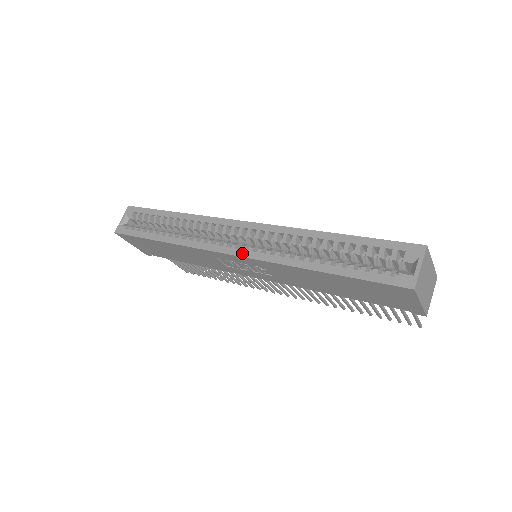
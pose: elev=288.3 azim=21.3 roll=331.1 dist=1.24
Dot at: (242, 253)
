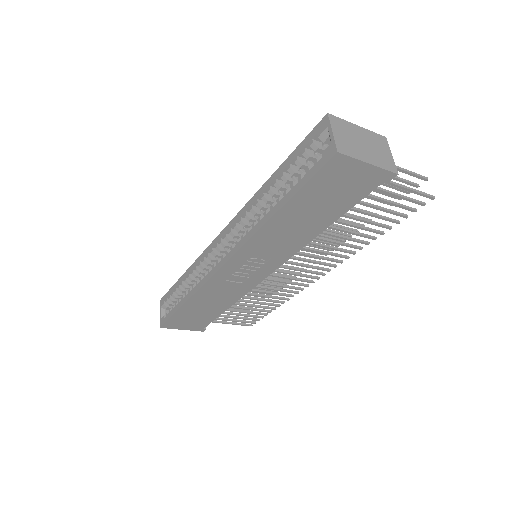
Dot at: (228, 256)
